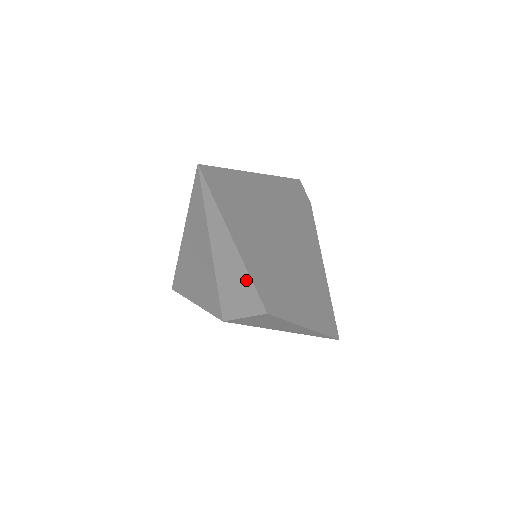
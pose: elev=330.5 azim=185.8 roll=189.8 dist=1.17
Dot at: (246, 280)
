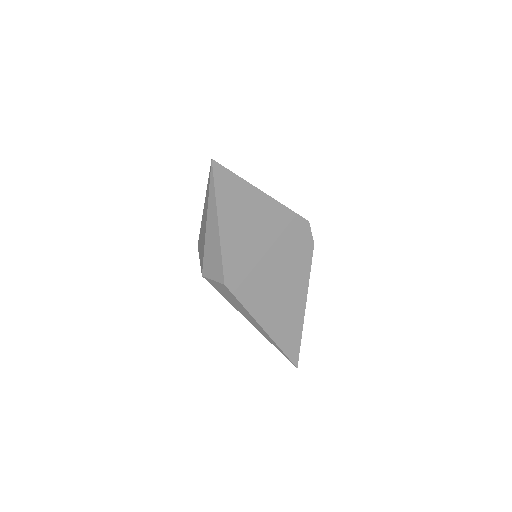
Dot at: (219, 251)
